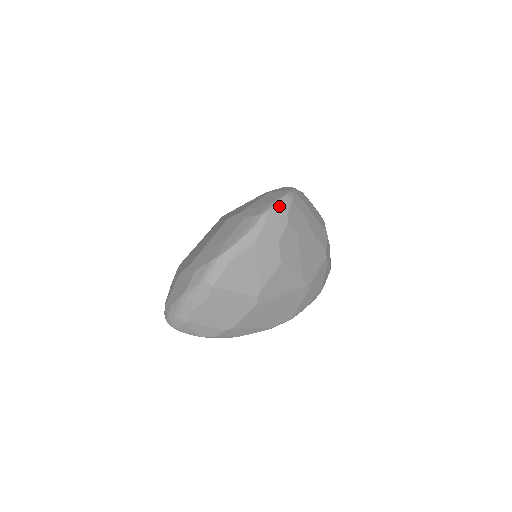
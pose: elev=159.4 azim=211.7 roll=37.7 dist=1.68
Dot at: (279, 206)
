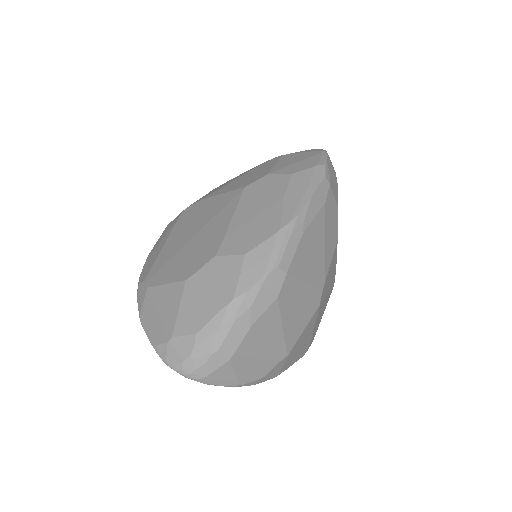
Dot at: (329, 158)
